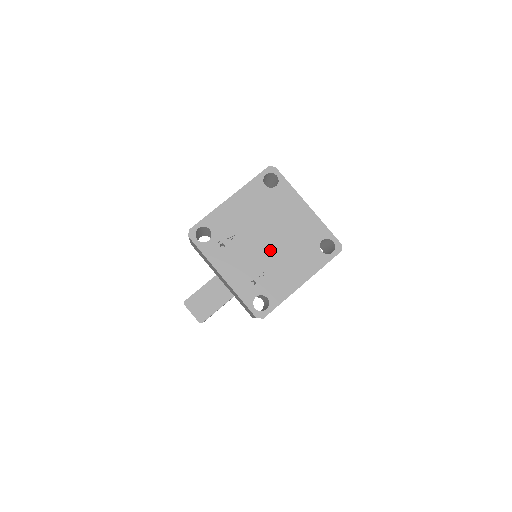
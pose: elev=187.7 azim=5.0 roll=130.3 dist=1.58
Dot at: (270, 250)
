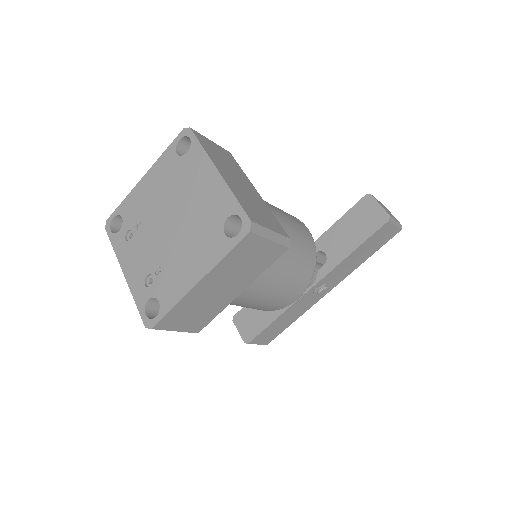
Dot at: (170, 237)
